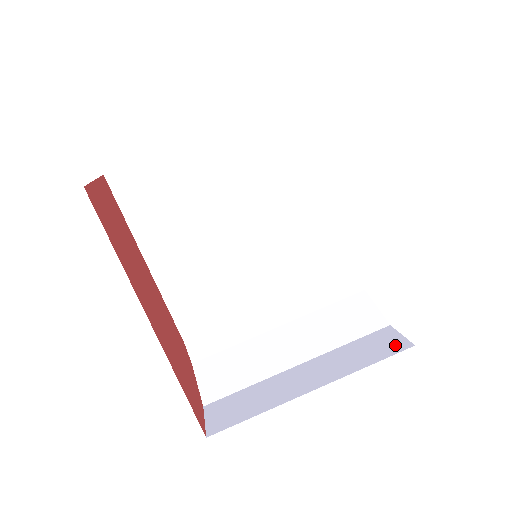
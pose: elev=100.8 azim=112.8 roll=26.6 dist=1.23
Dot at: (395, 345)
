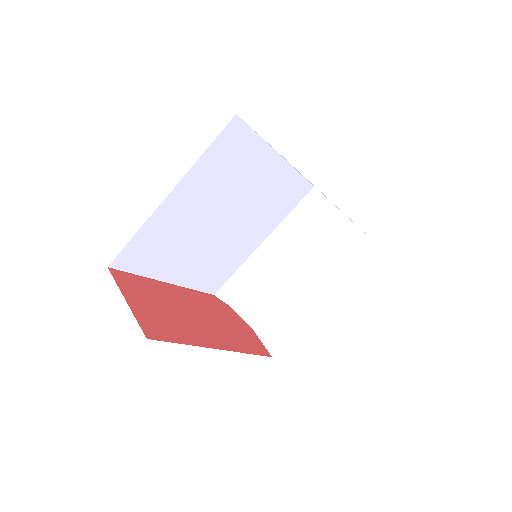
Dot at: (367, 250)
